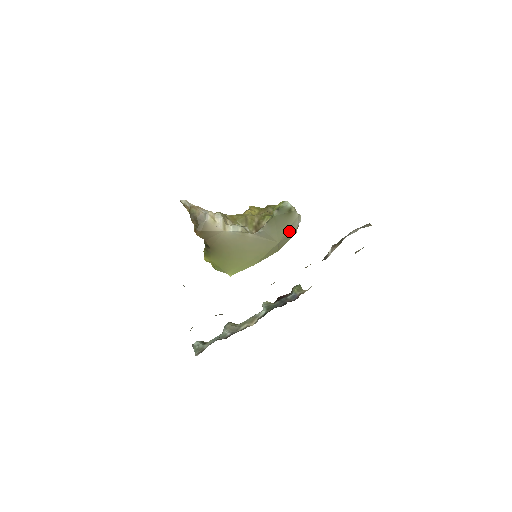
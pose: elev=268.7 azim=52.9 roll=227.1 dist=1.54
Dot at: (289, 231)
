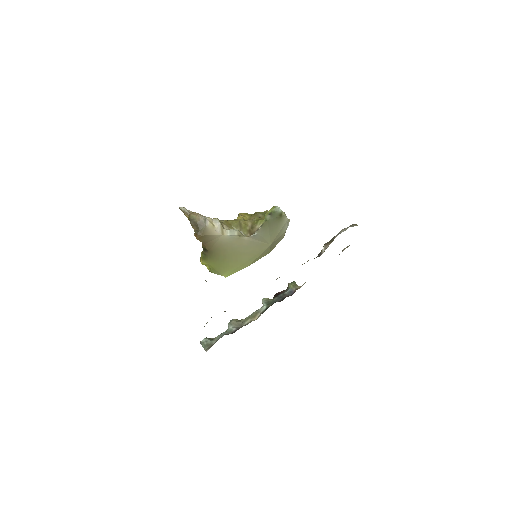
Dot at: (280, 234)
